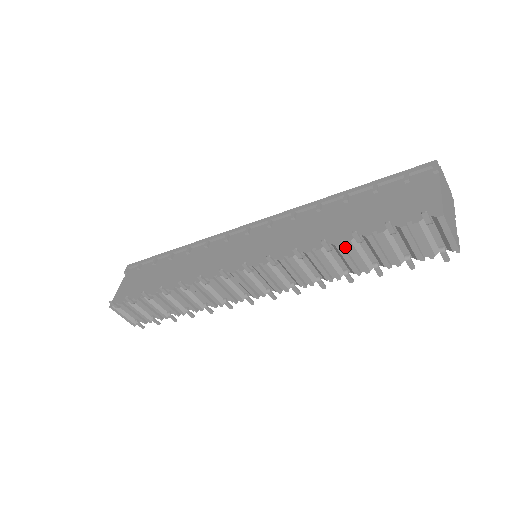
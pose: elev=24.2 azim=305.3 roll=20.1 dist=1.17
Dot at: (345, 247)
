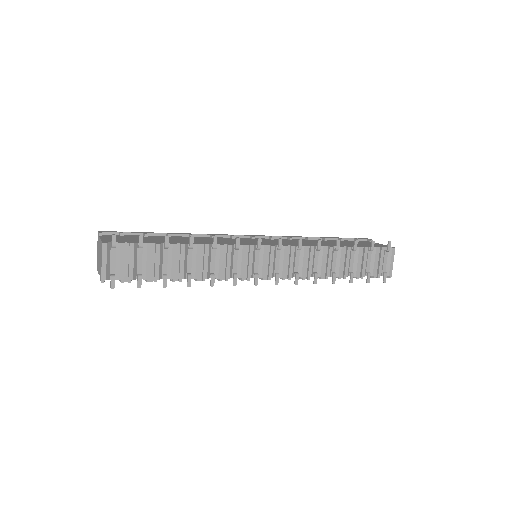
Dot at: (343, 253)
